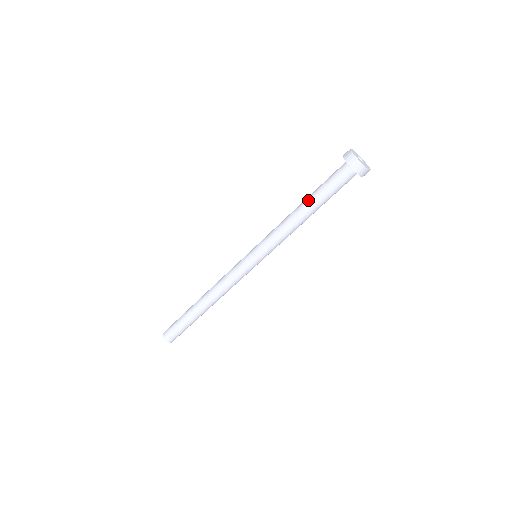
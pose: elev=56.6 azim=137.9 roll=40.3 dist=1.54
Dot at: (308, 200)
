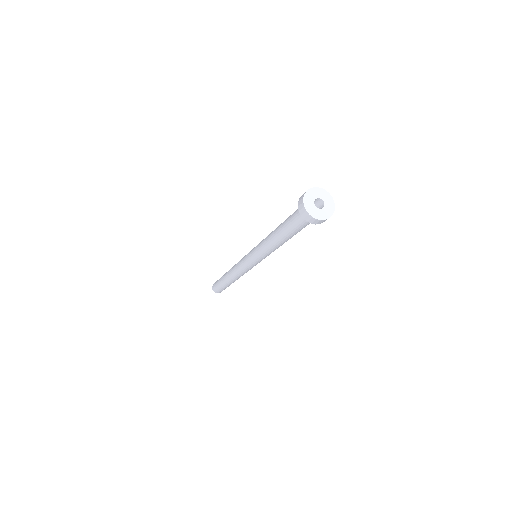
Dot at: (282, 235)
